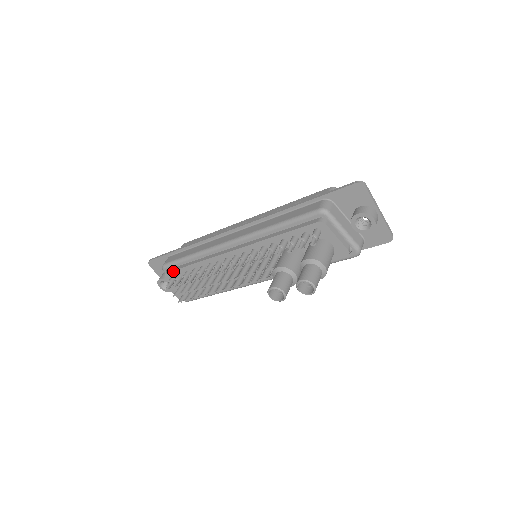
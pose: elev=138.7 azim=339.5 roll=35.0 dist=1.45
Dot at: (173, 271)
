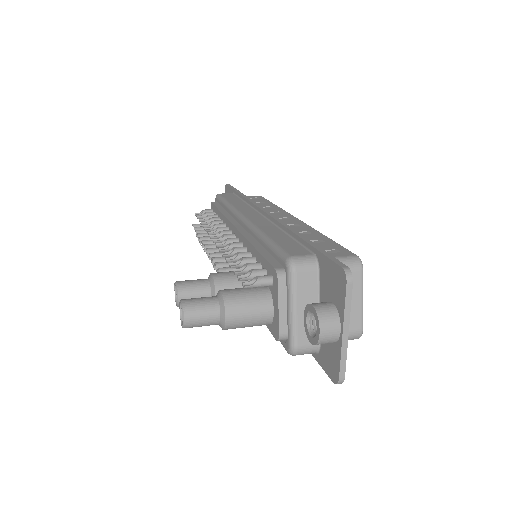
Dot at: (214, 205)
